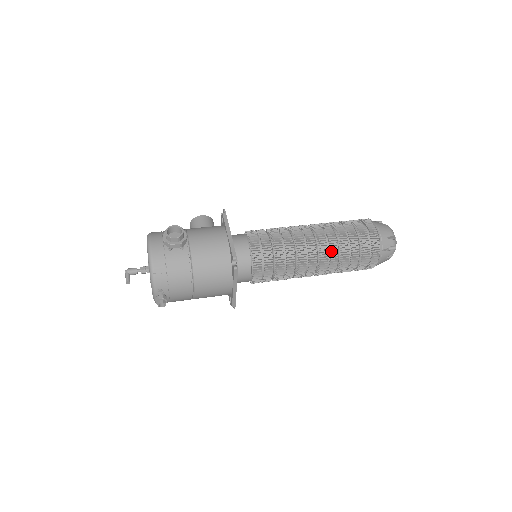
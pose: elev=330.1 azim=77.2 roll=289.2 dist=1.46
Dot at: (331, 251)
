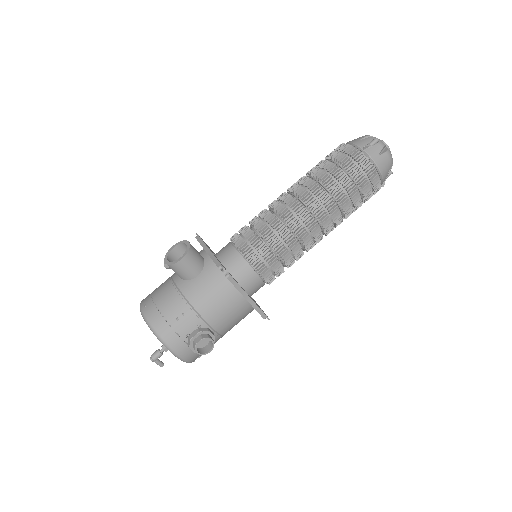
Dot at: occluded
